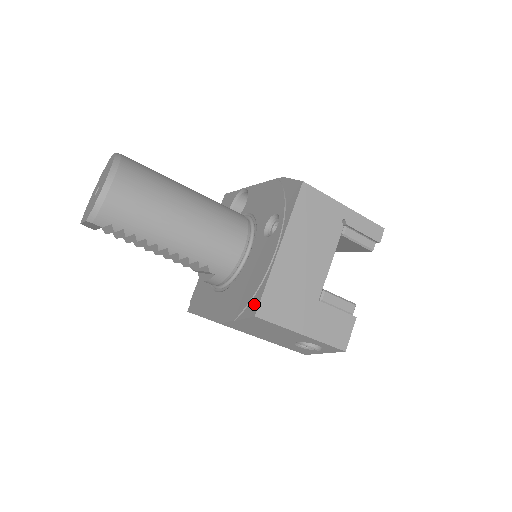
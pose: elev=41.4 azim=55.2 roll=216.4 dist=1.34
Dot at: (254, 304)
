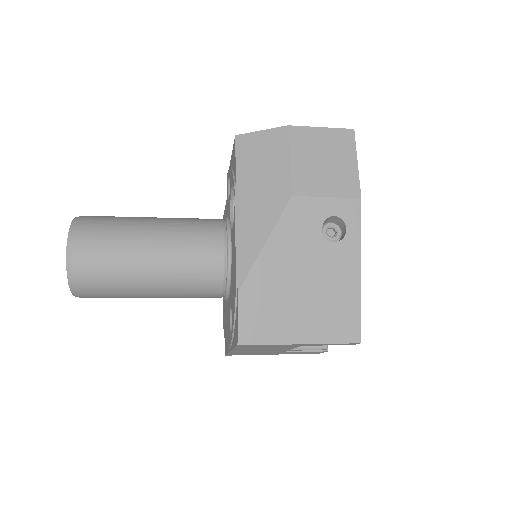
Dot at: (225, 348)
